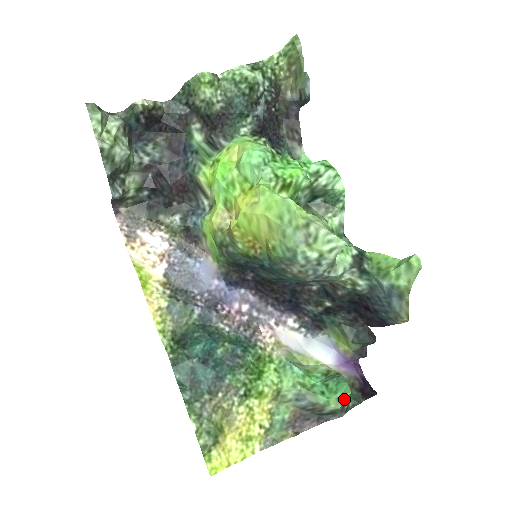
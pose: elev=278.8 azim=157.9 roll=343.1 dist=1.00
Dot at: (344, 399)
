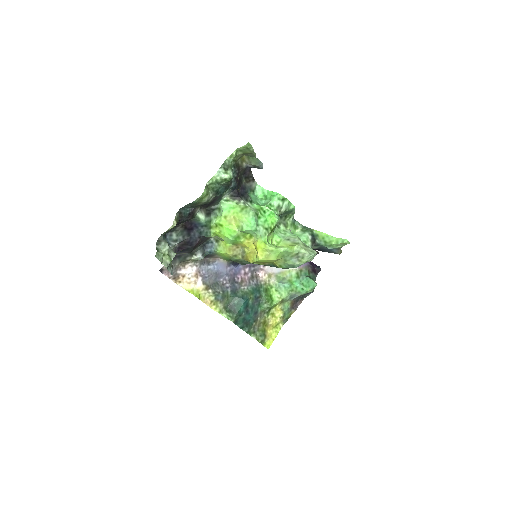
Dot at: (314, 288)
